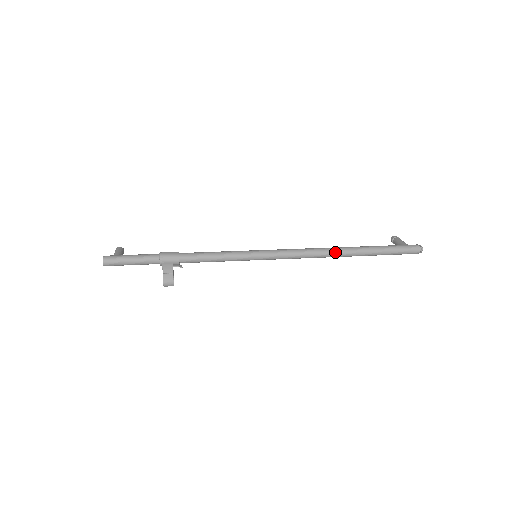
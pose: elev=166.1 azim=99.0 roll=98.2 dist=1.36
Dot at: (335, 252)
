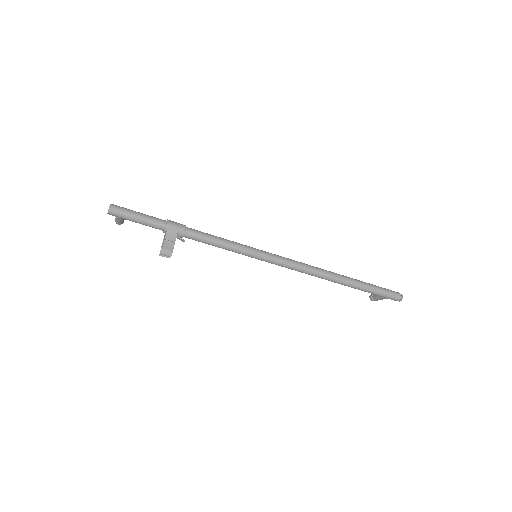
Dot at: (329, 273)
